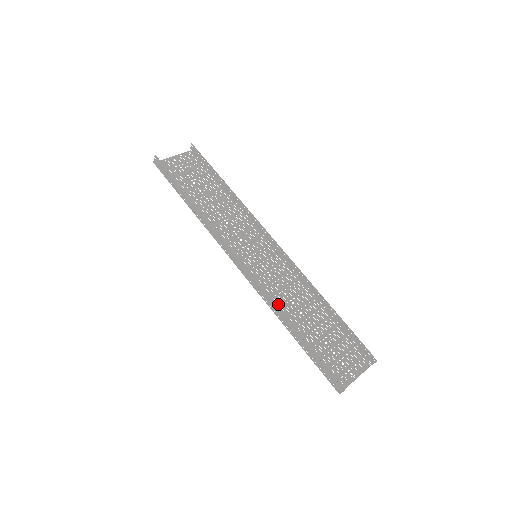
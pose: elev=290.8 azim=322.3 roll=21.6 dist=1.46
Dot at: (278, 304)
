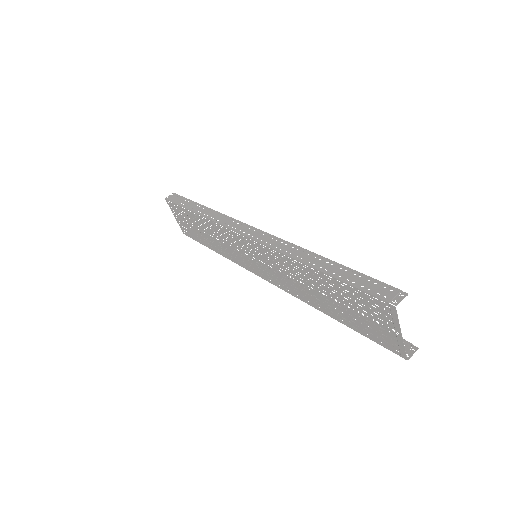
Dot at: (289, 264)
